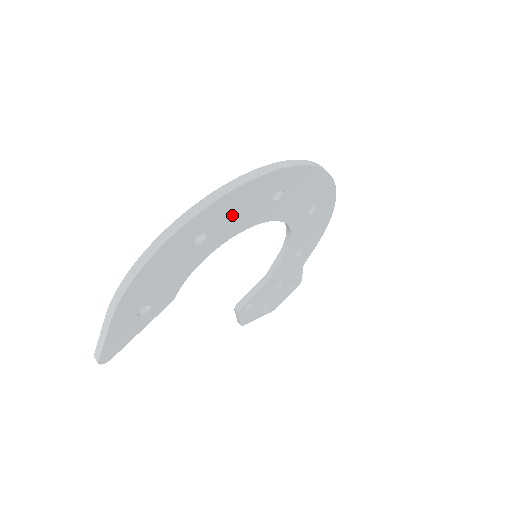
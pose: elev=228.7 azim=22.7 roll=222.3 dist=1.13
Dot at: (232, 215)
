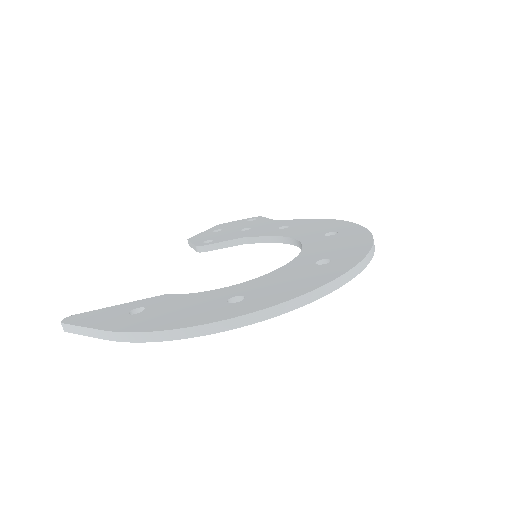
Dot at: occluded
